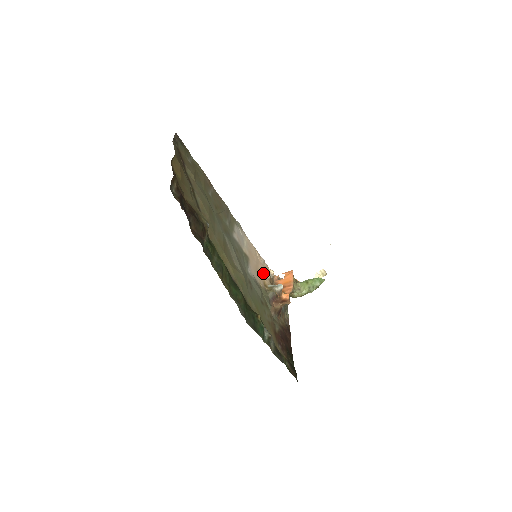
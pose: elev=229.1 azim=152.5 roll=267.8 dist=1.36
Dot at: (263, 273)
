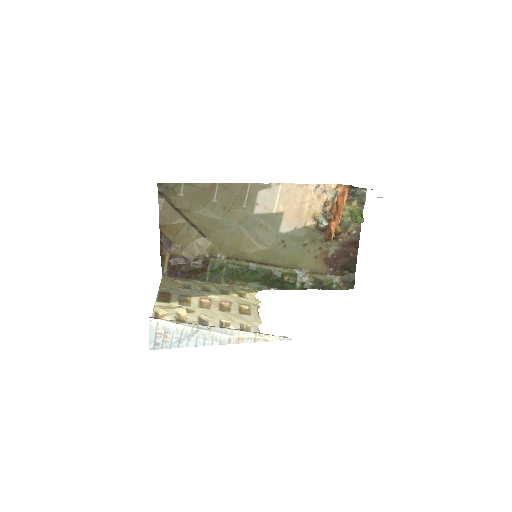
Dot at: (314, 203)
